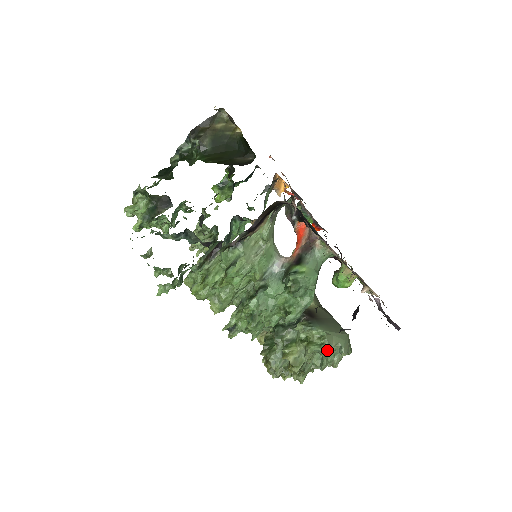
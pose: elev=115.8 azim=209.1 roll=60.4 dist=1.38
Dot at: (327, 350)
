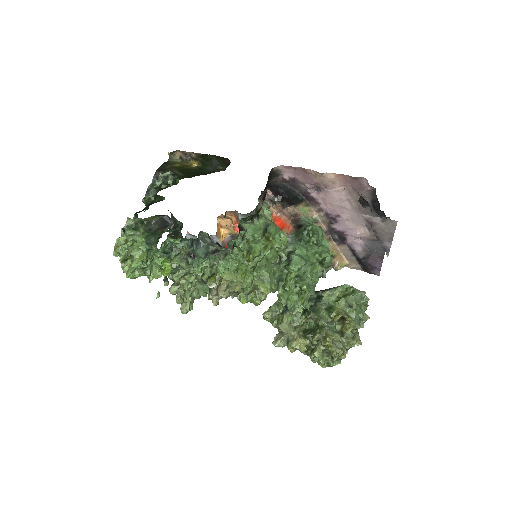
Dot at: (361, 291)
